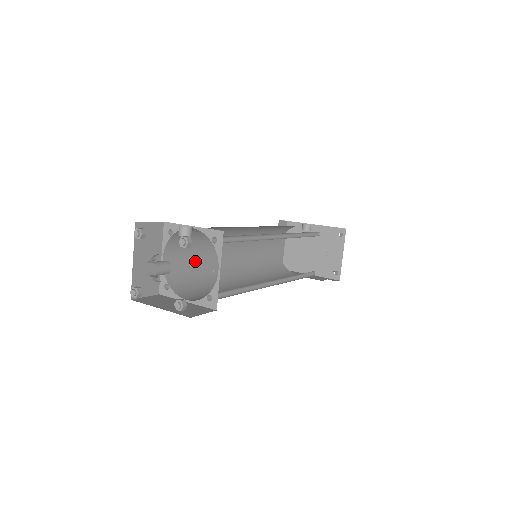
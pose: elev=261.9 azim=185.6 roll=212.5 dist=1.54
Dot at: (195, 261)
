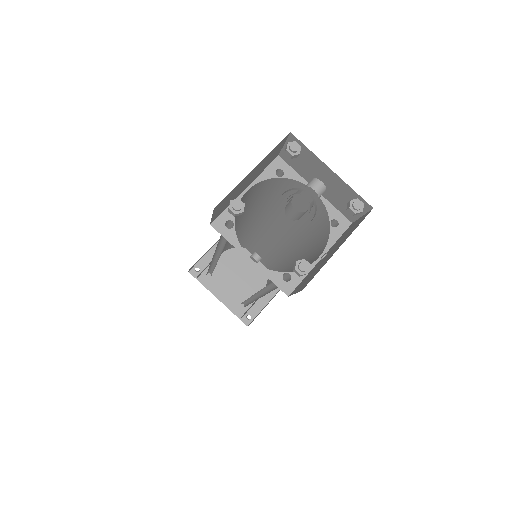
Dot at: occluded
